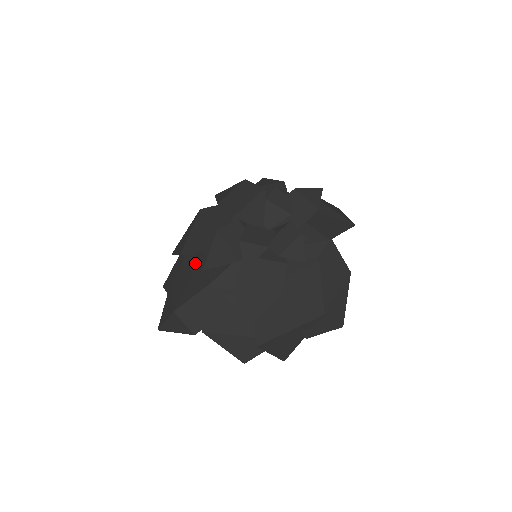
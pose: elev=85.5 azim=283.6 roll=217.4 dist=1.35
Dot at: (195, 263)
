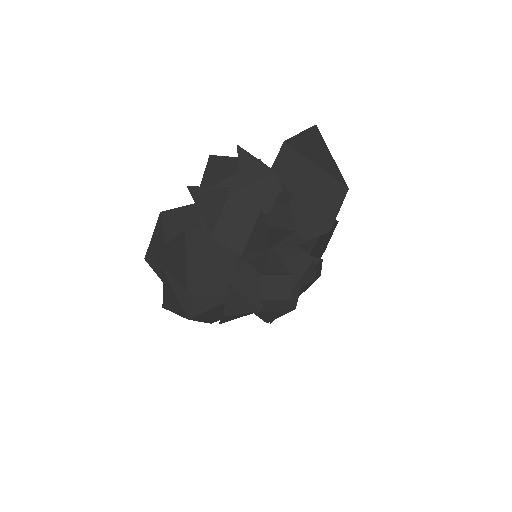
Dot at: occluded
